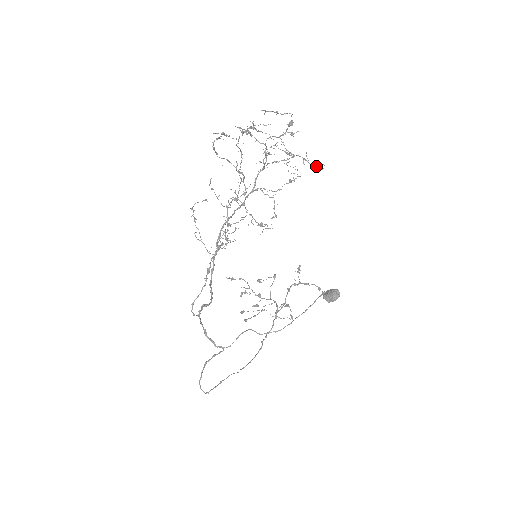
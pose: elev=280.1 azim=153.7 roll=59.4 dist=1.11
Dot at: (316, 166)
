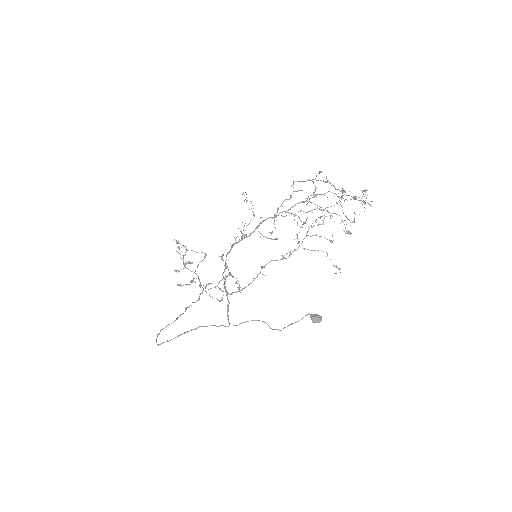
Dot at: (349, 232)
